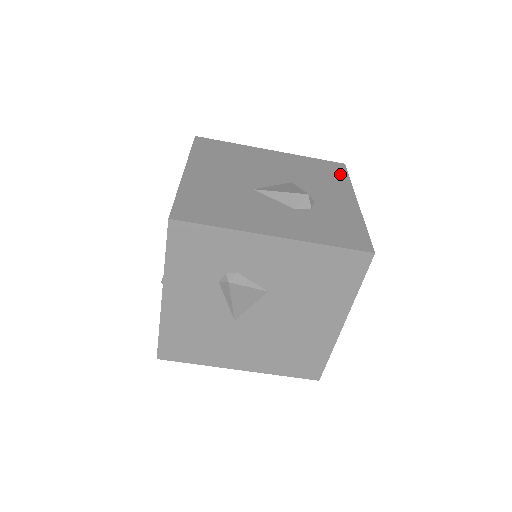
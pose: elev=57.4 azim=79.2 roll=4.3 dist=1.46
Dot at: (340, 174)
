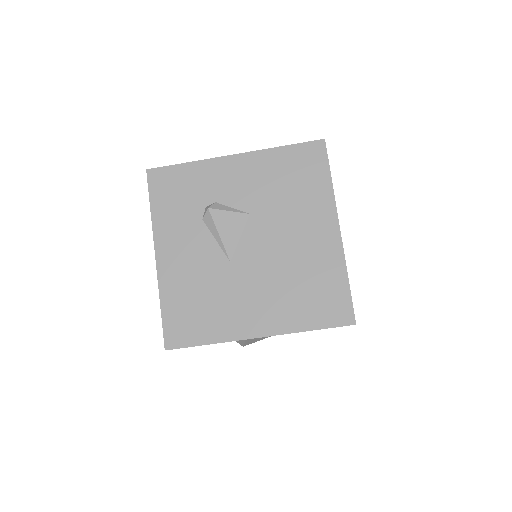
Dot at: occluded
